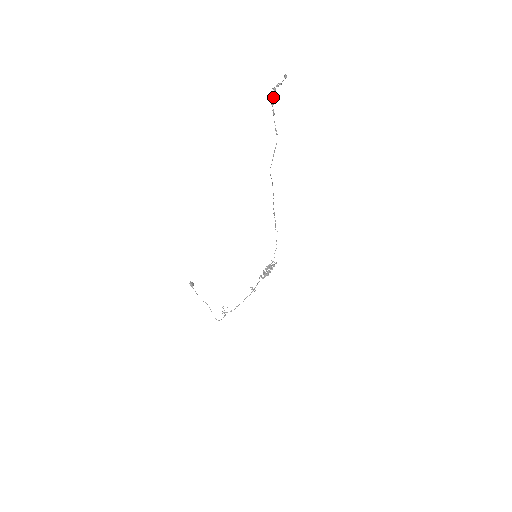
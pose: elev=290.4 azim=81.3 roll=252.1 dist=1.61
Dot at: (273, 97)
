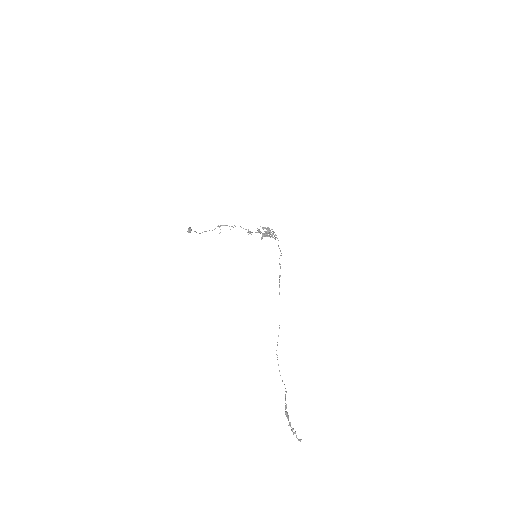
Dot at: occluded
